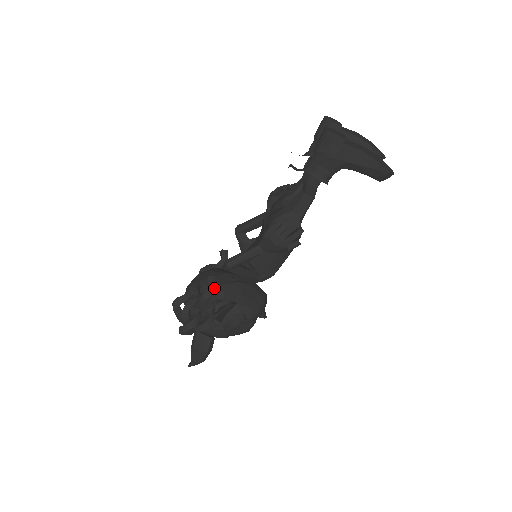
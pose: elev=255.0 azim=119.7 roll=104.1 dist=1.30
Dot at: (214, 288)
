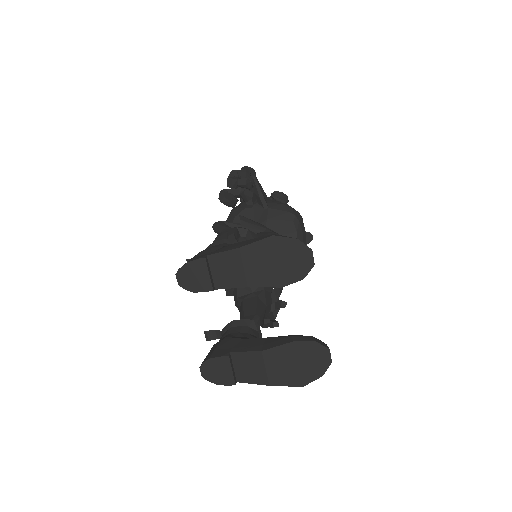
Dot at: occluded
